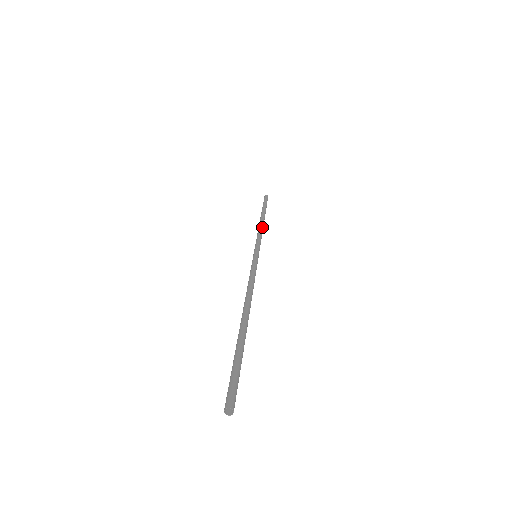
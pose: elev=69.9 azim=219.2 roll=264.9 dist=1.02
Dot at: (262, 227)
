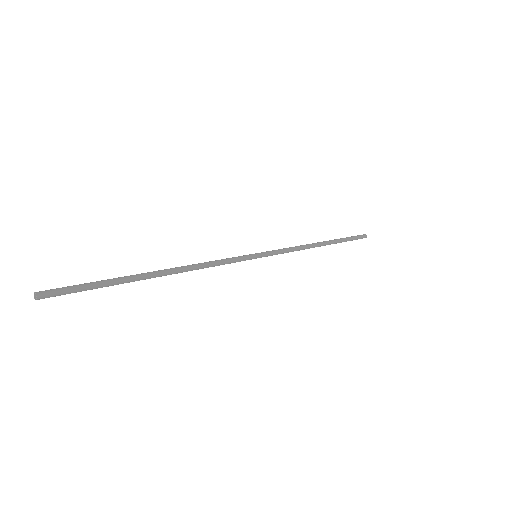
Dot at: (305, 245)
